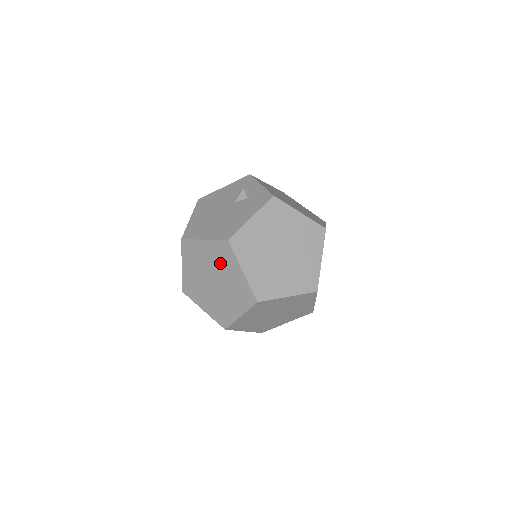
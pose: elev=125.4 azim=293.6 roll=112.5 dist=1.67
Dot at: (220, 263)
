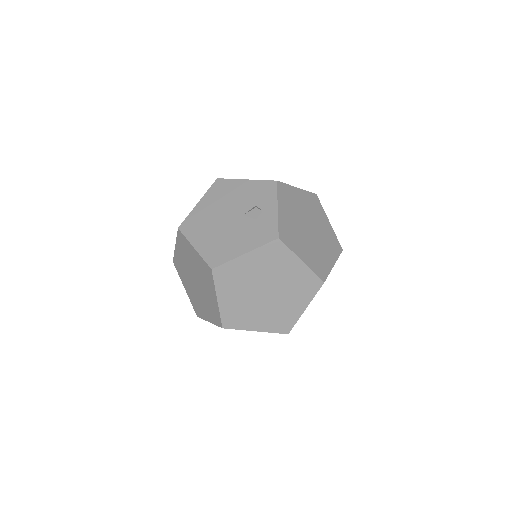
Dot at: (202, 276)
